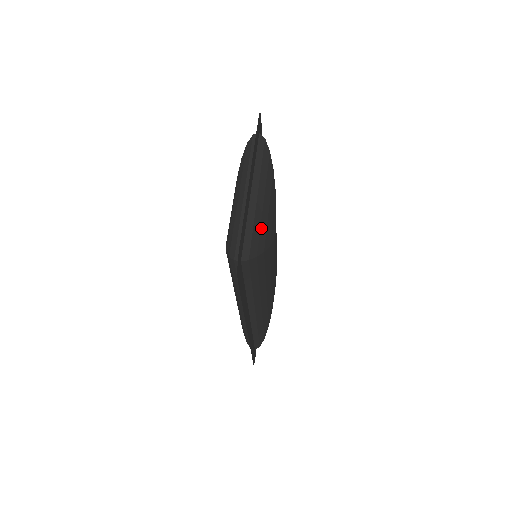
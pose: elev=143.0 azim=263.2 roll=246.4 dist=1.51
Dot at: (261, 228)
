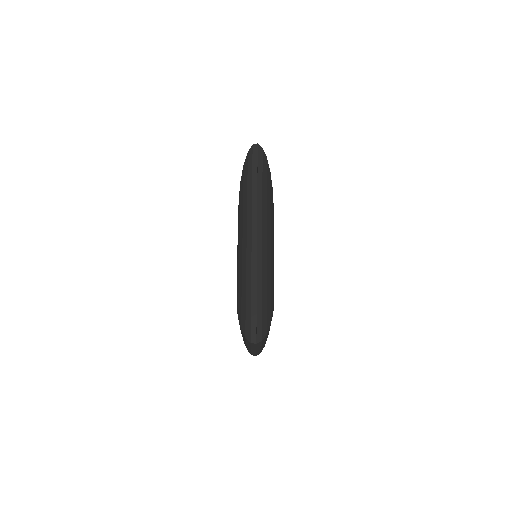
Dot at: occluded
